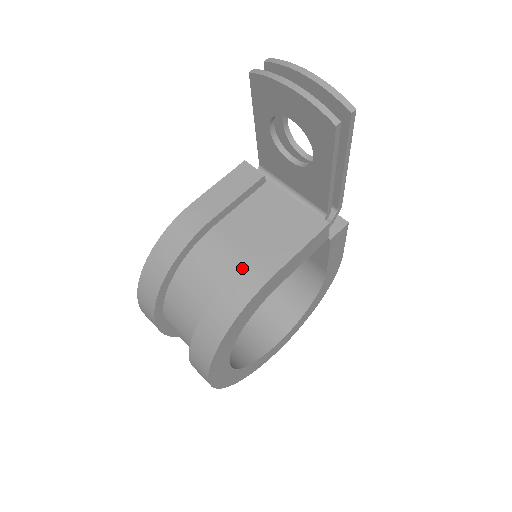
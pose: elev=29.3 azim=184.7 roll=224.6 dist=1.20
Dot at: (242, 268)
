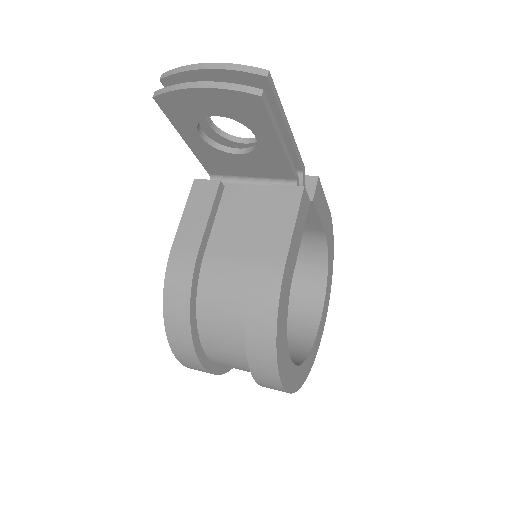
Dot at: (254, 273)
